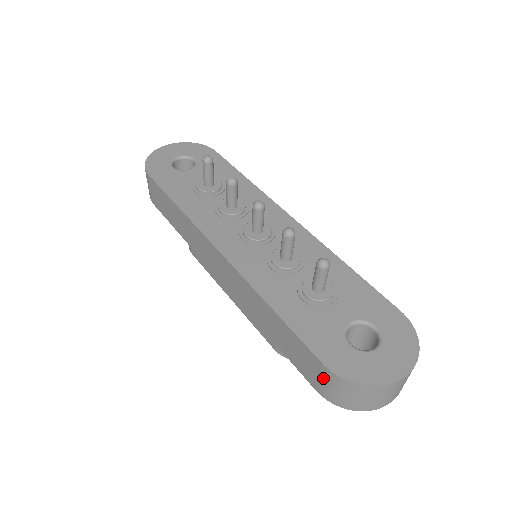
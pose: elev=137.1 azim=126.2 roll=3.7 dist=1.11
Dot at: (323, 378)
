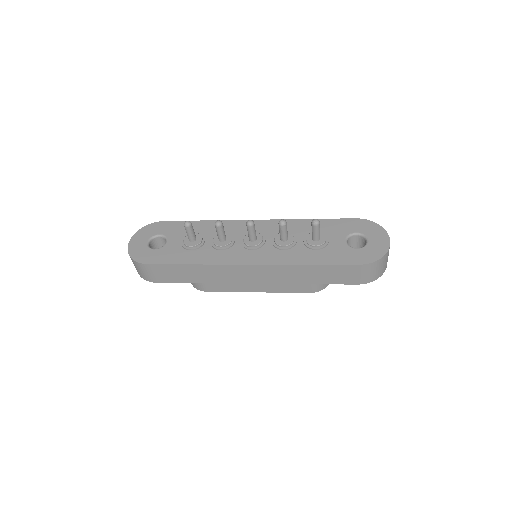
Dot at: (361, 273)
